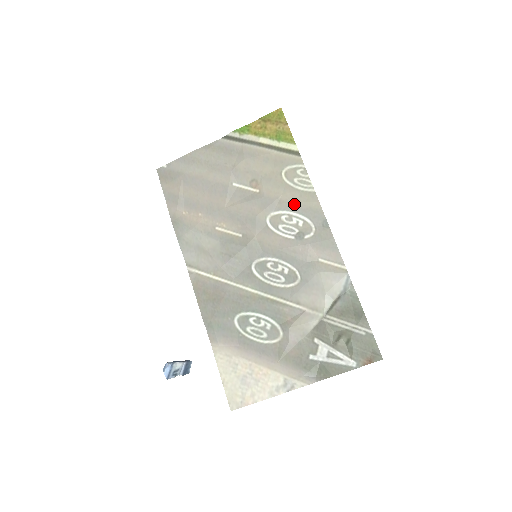
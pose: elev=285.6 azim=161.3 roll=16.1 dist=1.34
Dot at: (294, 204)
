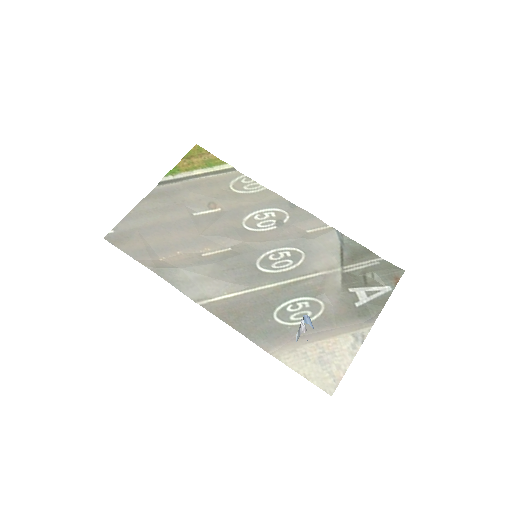
Dot at: (257, 204)
